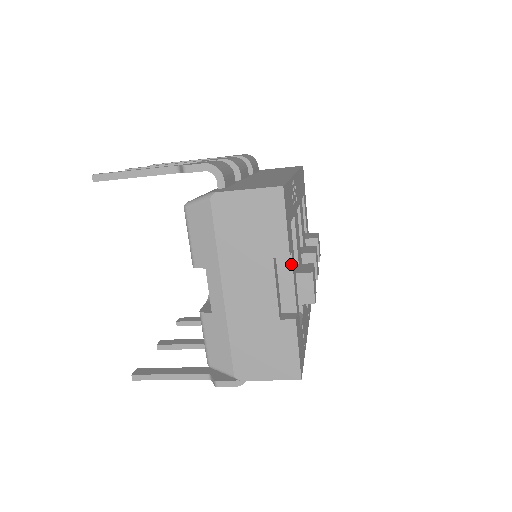
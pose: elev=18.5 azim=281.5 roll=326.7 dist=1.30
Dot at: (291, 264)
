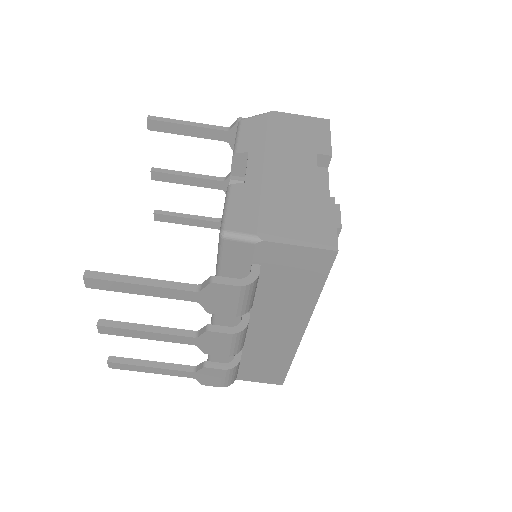
Dot at: (327, 175)
